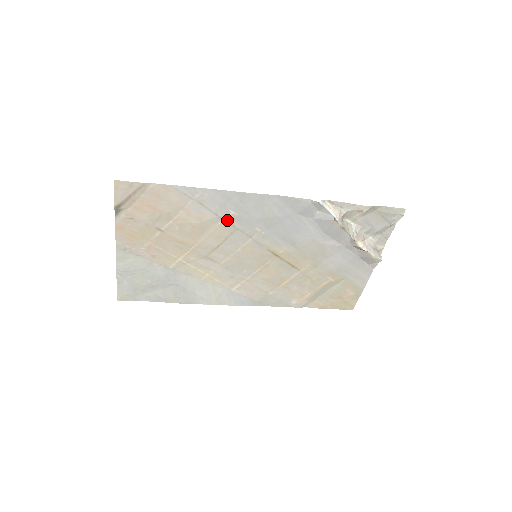
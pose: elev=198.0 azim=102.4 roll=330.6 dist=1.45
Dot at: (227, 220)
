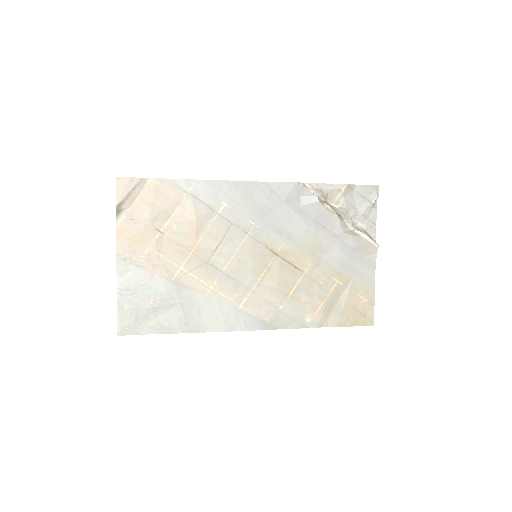
Dot at: (221, 214)
